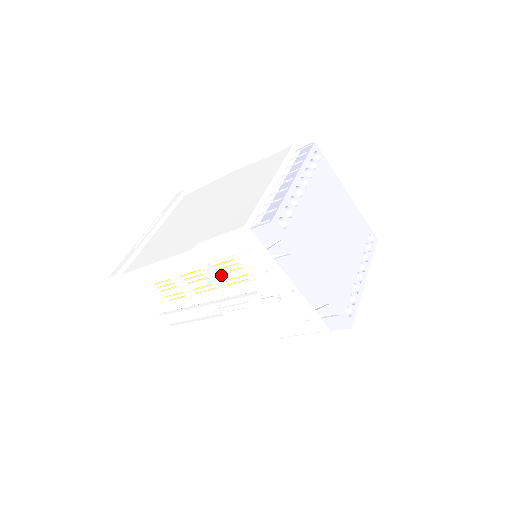
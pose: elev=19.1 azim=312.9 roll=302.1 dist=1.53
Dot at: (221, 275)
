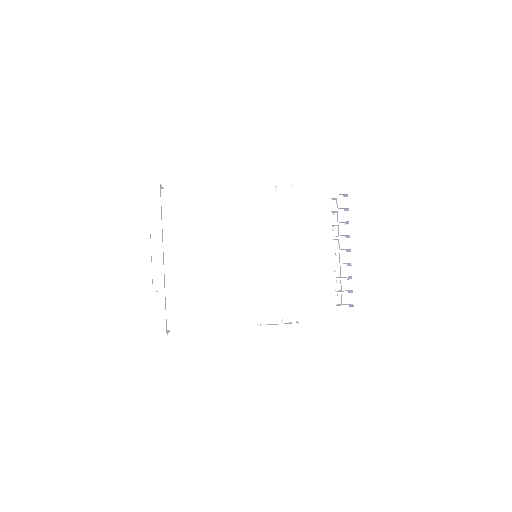
Dot at: occluded
